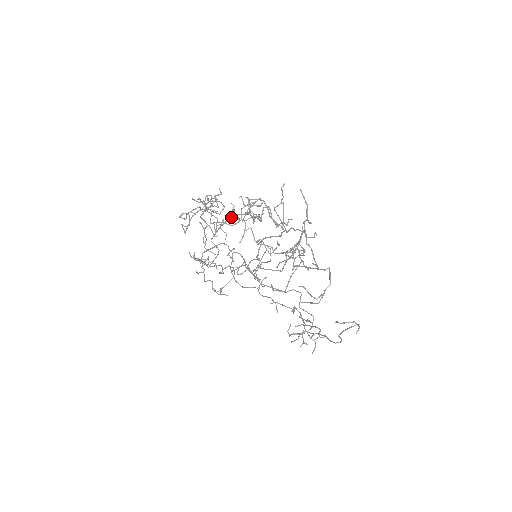
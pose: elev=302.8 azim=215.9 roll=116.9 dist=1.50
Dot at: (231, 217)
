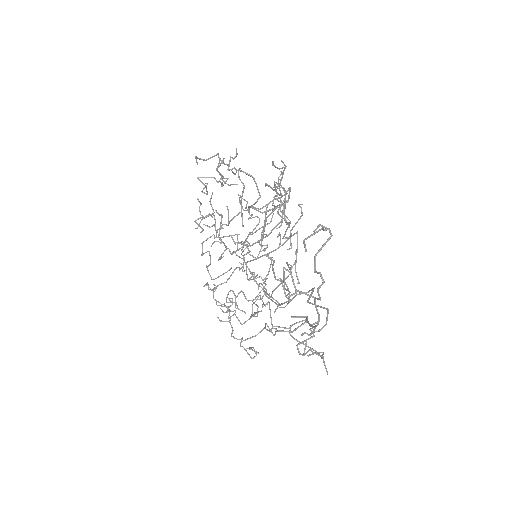
Dot at: occluded
